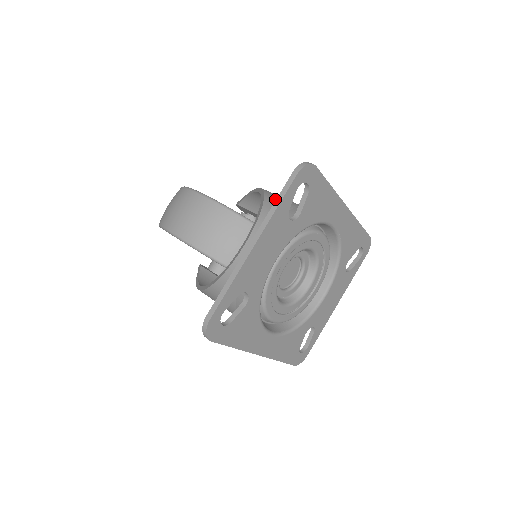
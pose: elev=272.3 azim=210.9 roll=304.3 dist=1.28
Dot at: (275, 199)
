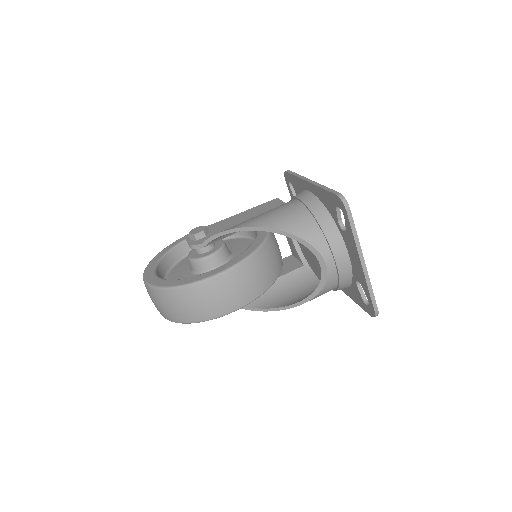
Dot at: (291, 225)
